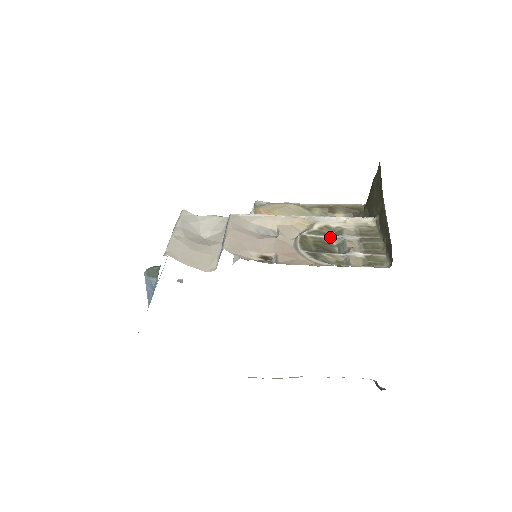
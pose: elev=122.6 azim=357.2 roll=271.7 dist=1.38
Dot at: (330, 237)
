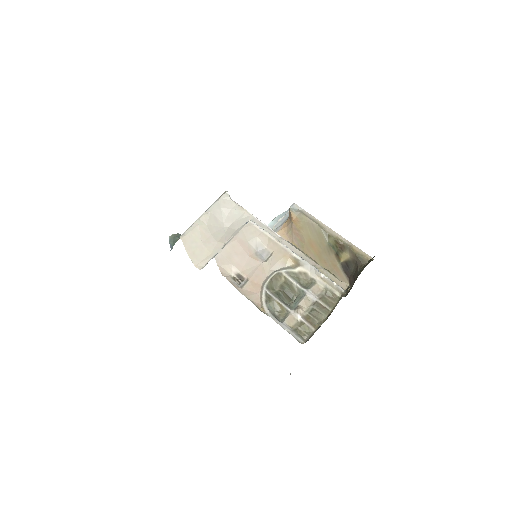
Dot at: (298, 286)
